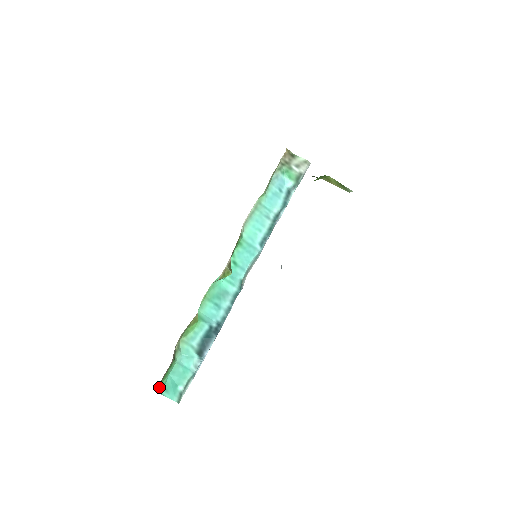
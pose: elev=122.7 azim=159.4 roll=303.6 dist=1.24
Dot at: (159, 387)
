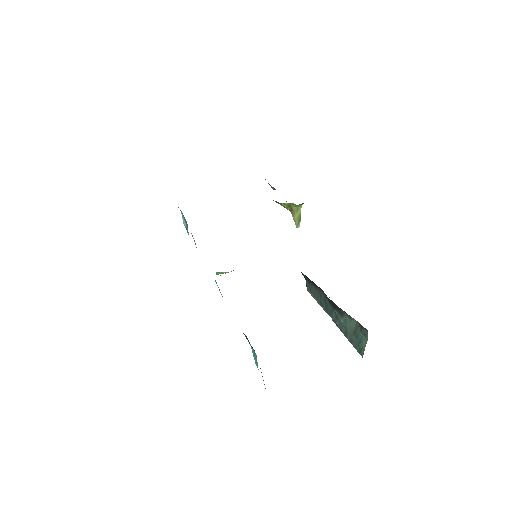
Dot at: occluded
